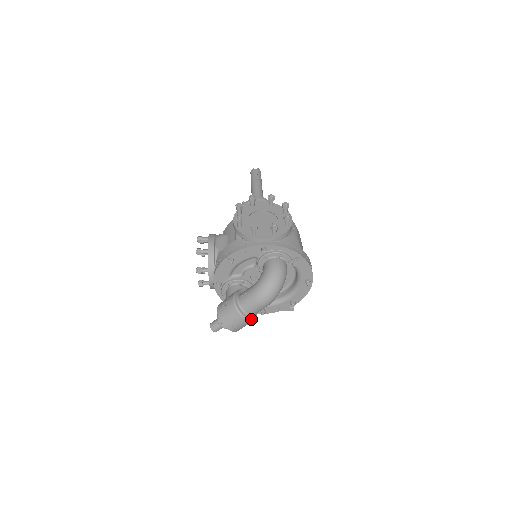
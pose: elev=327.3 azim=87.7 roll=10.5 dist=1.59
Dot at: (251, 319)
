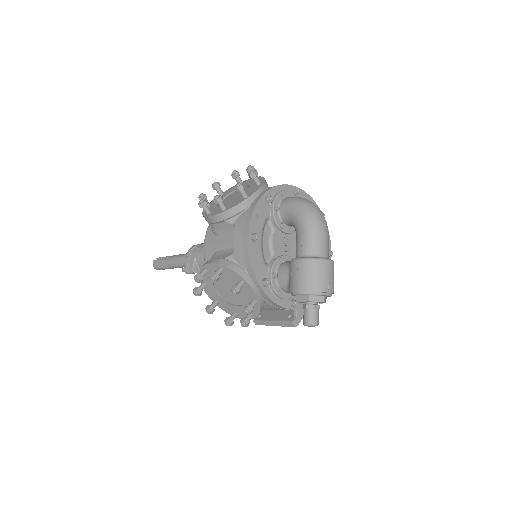
Dot at: (332, 260)
